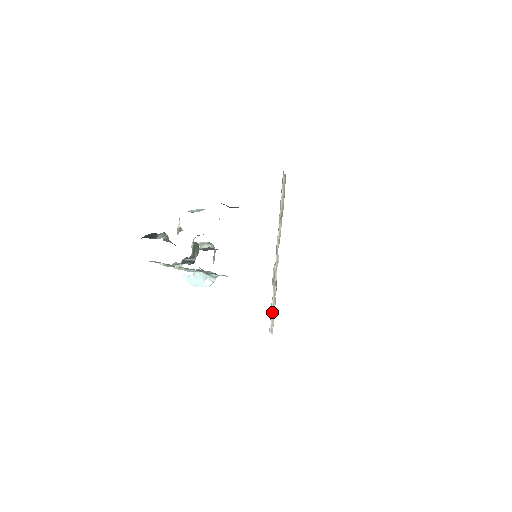
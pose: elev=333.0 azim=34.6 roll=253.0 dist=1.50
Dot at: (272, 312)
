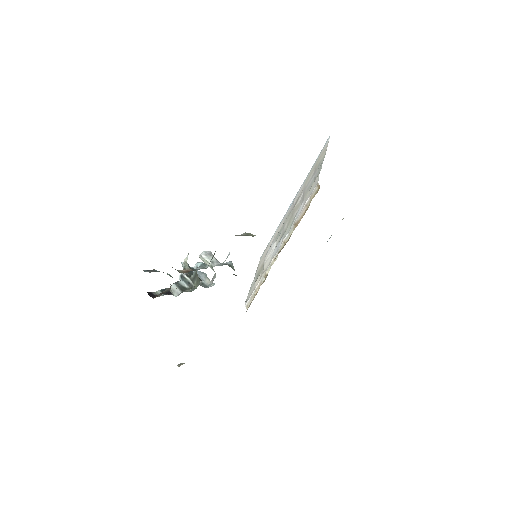
Dot at: (253, 294)
